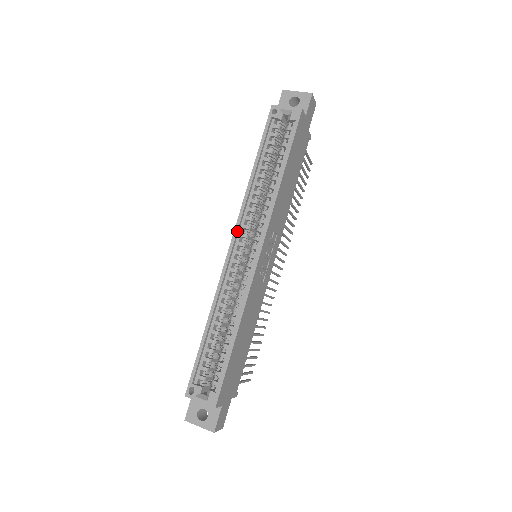
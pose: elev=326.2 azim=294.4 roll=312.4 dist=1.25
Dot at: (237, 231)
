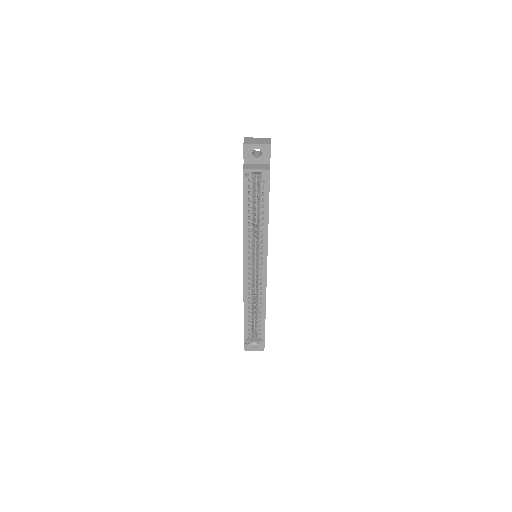
Dot at: (245, 261)
